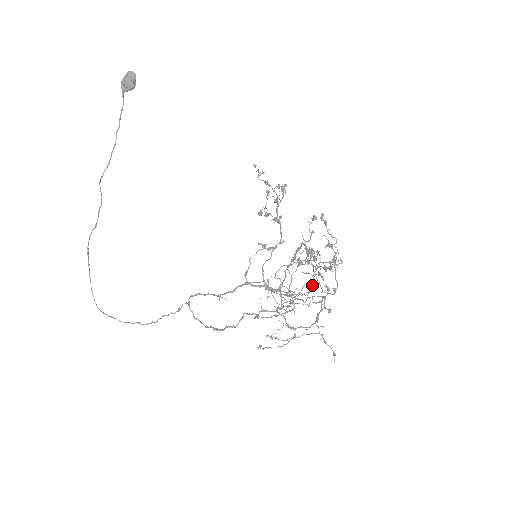
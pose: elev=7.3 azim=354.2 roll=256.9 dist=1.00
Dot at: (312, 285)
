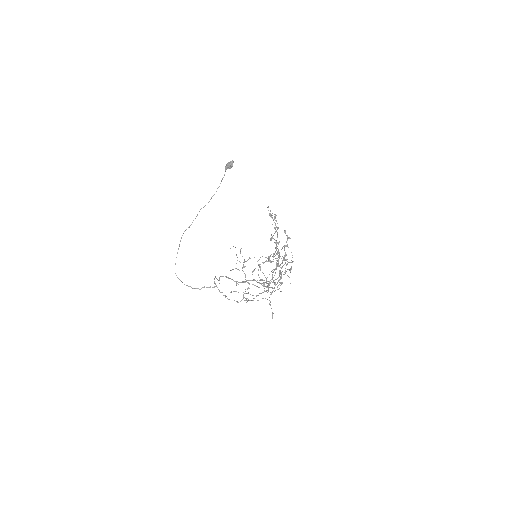
Dot at: (280, 278)
